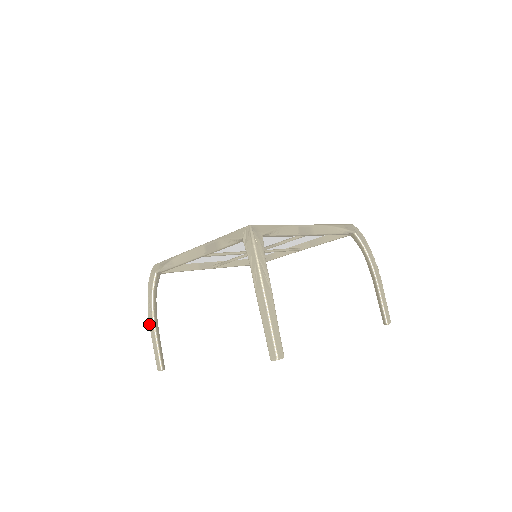
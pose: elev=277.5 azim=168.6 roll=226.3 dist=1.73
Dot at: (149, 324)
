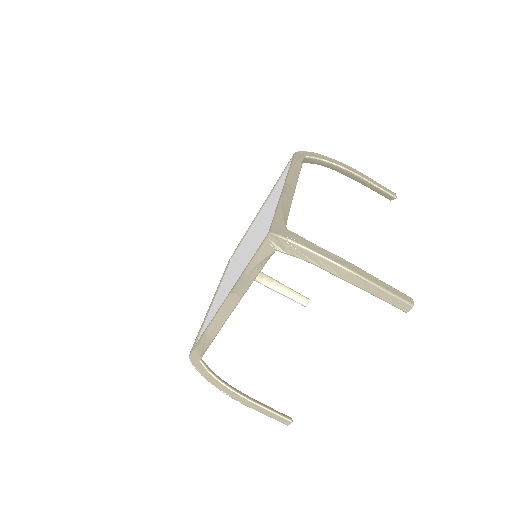
Dot at: (241, 403)
